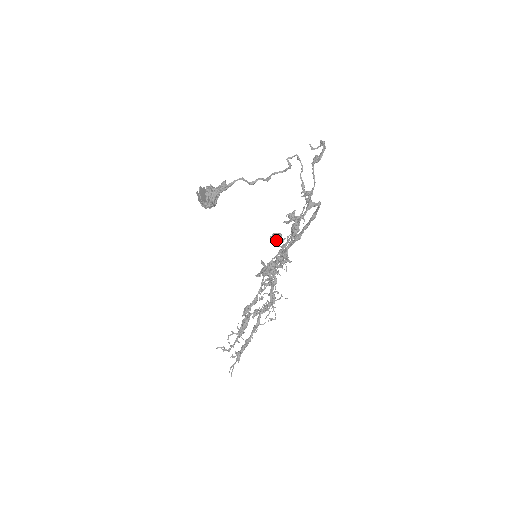
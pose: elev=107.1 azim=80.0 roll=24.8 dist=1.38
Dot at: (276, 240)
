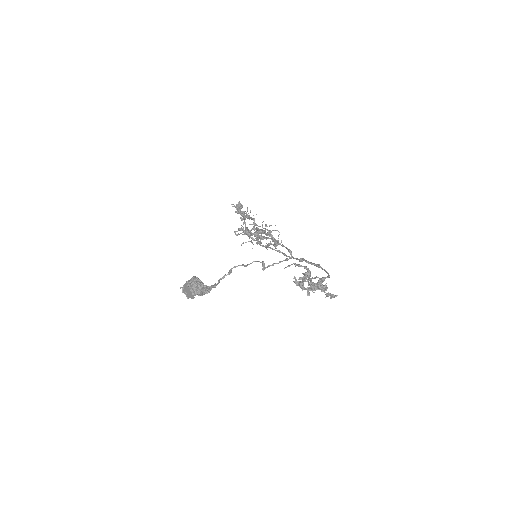
Dot at: (302, 283)
